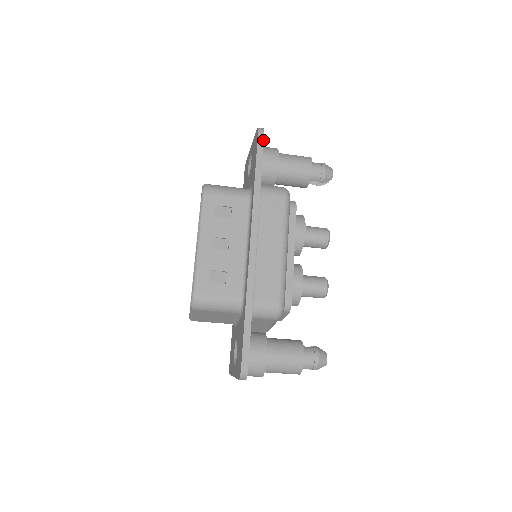
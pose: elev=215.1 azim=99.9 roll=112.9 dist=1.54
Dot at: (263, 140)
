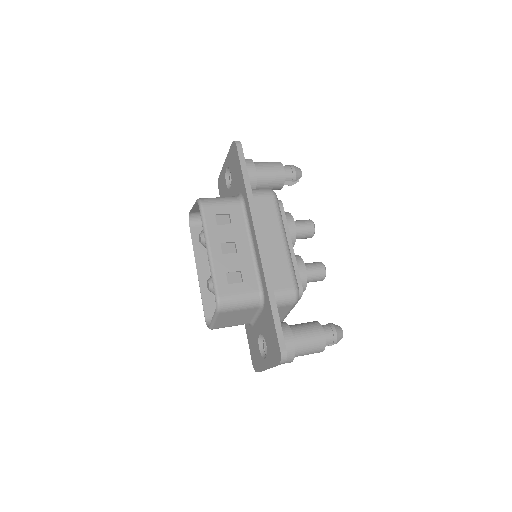
Dot at: (242, 150)
